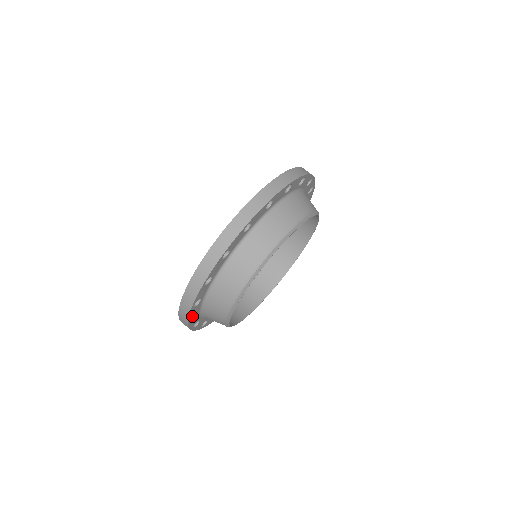
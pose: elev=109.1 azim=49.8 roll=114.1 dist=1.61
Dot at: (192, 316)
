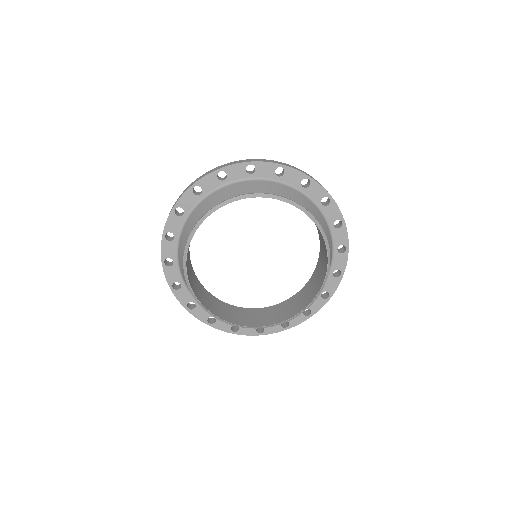
Dot at: (173, 281)
